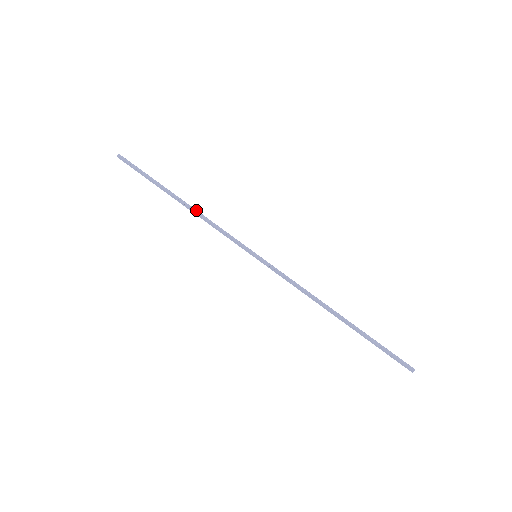
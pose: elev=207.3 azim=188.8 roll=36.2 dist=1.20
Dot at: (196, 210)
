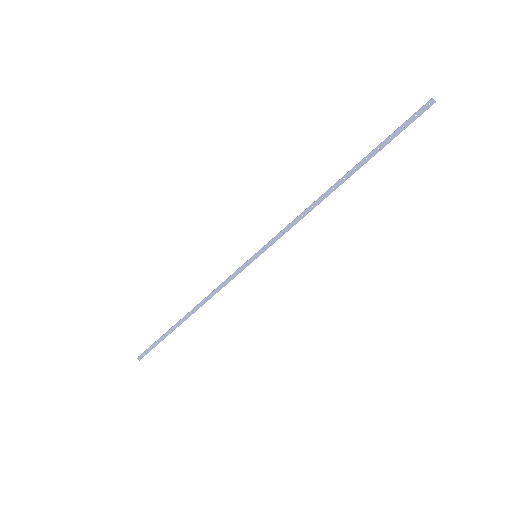
Dot at: (200, 302)
